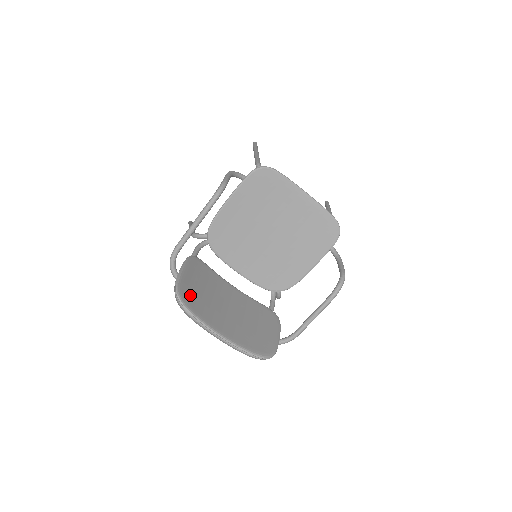
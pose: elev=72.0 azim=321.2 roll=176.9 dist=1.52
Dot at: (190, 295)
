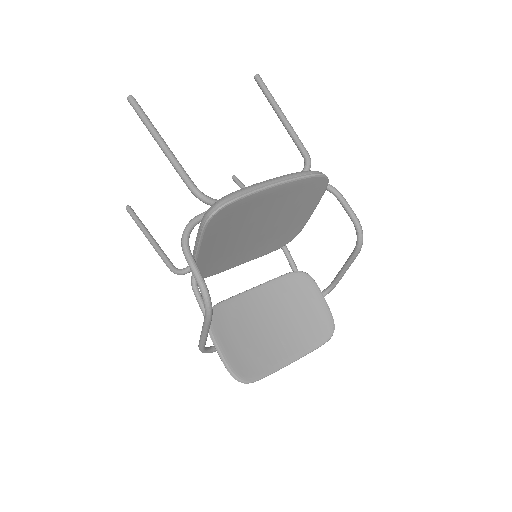
Dot at: (246, 364)
